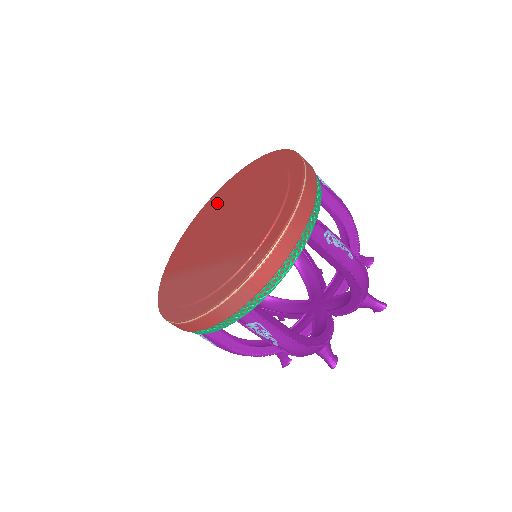
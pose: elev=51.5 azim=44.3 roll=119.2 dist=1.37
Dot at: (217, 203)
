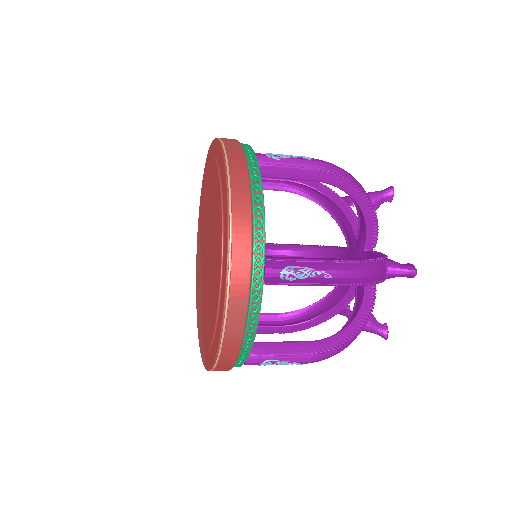
Dot at: (211, 181)
